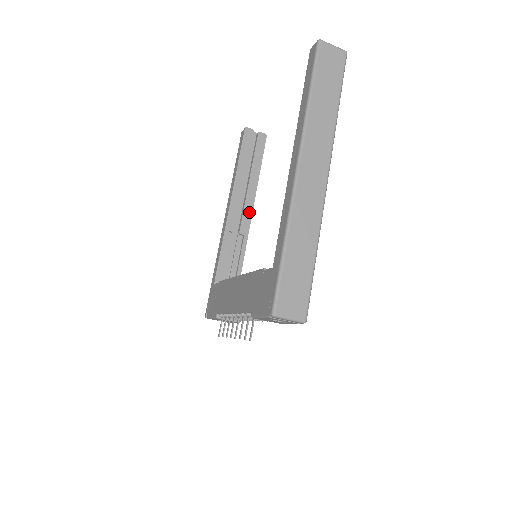
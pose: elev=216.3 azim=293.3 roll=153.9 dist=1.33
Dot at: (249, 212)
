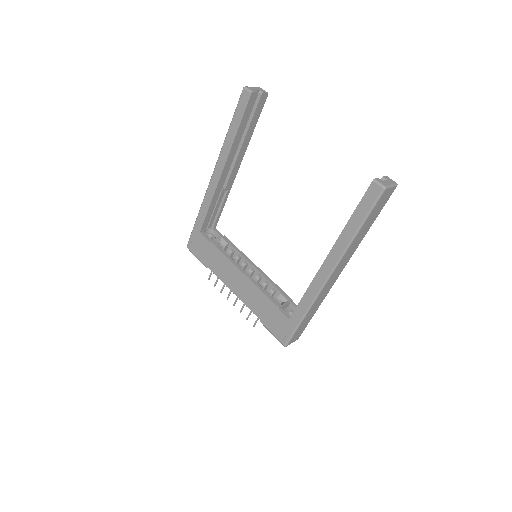
Dot at: (236, 171)
